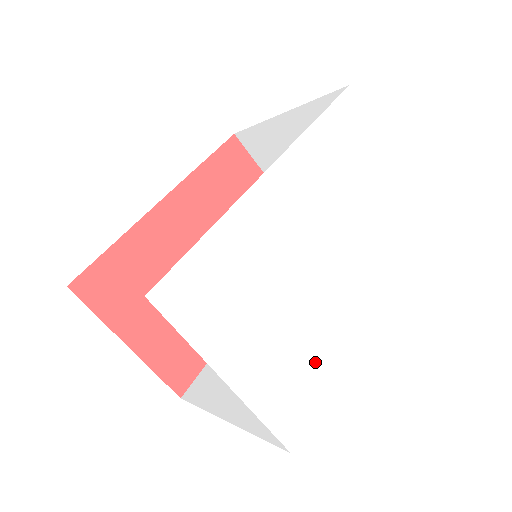
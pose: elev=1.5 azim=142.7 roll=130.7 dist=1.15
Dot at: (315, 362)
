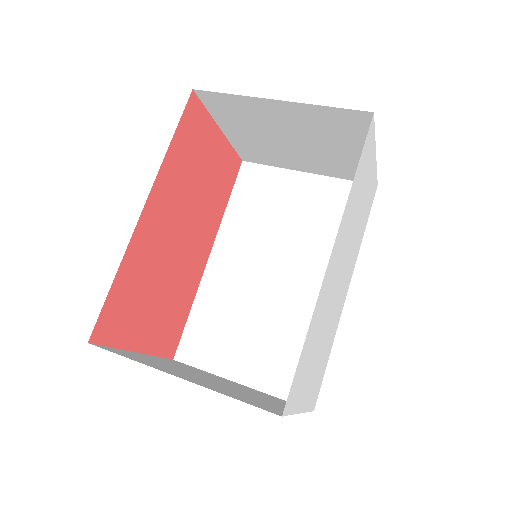
Dot at: (328, 350)
